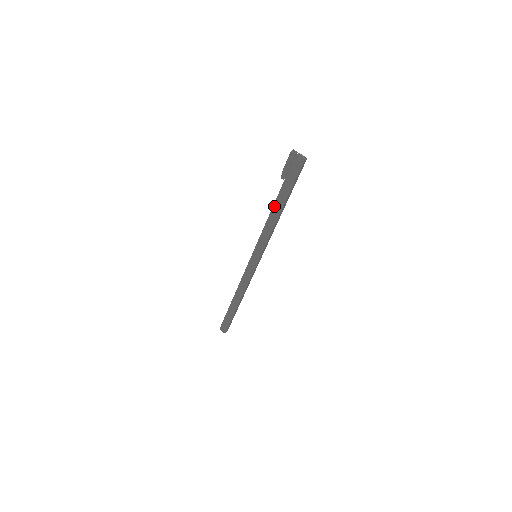
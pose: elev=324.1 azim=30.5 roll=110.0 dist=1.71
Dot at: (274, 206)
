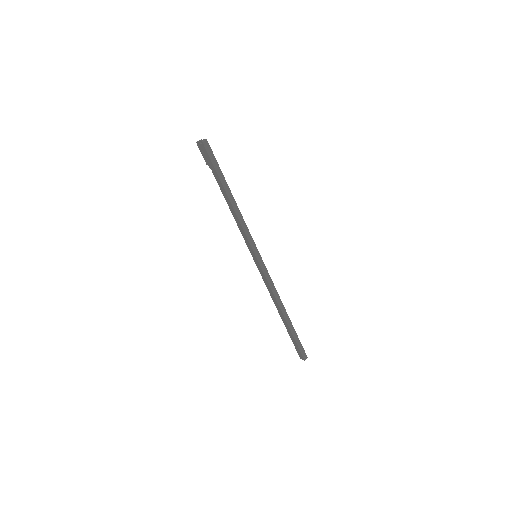
Dot at: (224, 197)
